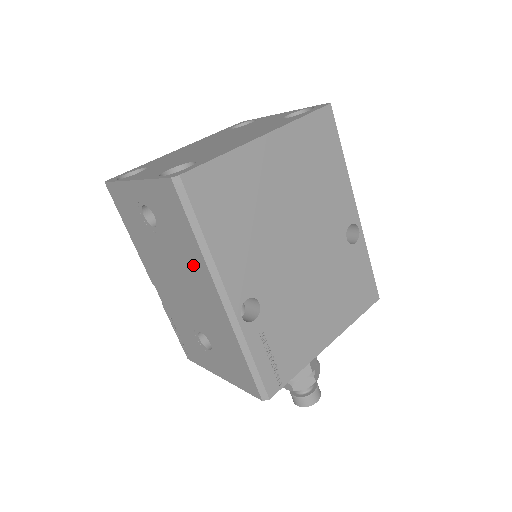
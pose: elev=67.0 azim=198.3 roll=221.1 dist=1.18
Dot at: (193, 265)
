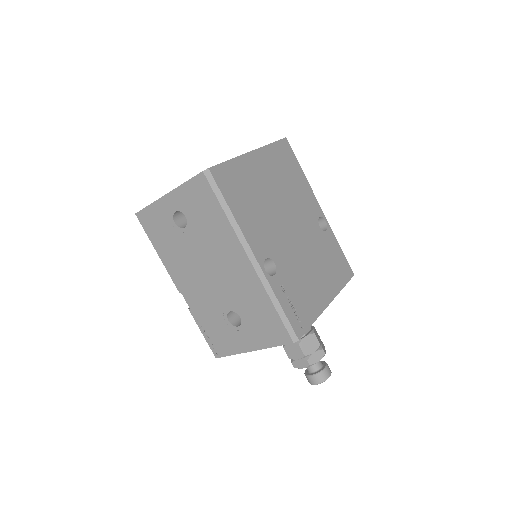
Dot at: (222, 241)
